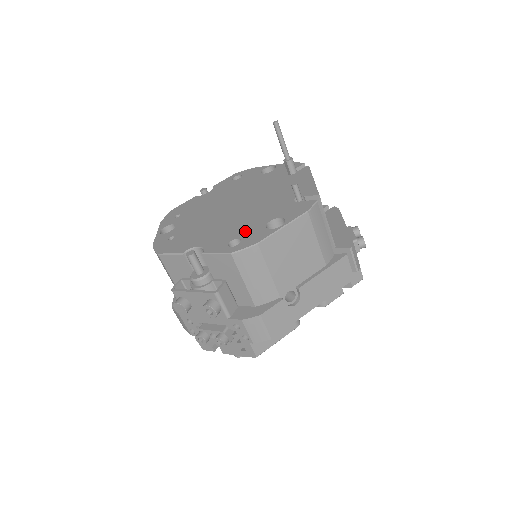
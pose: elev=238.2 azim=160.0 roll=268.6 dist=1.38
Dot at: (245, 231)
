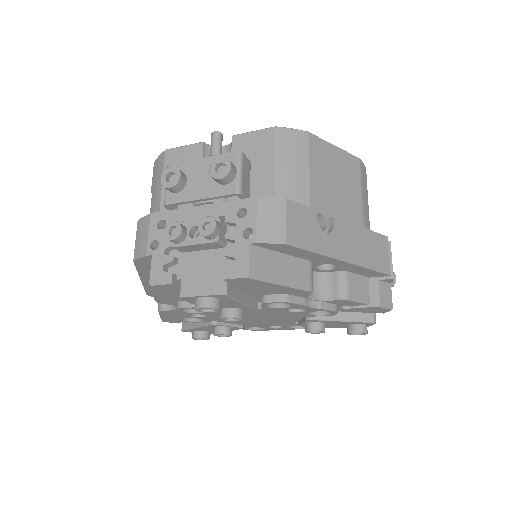
Dot at: occluded
